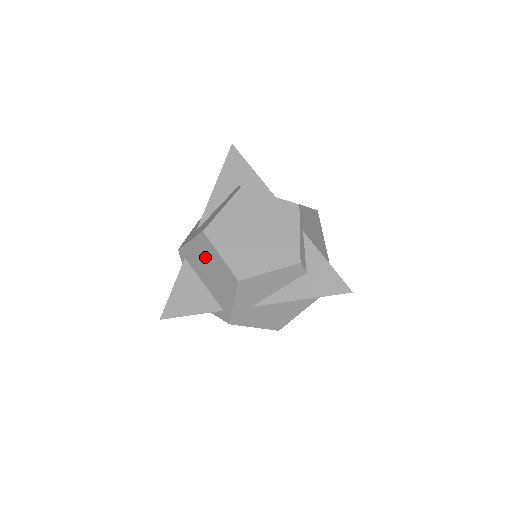
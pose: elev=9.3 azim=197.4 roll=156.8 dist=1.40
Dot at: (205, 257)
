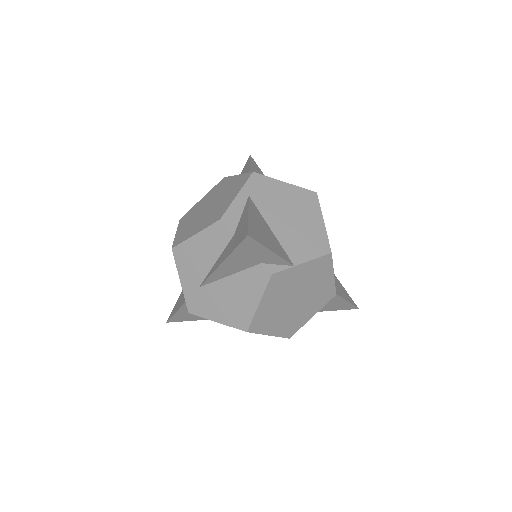
Dot at: occluded
